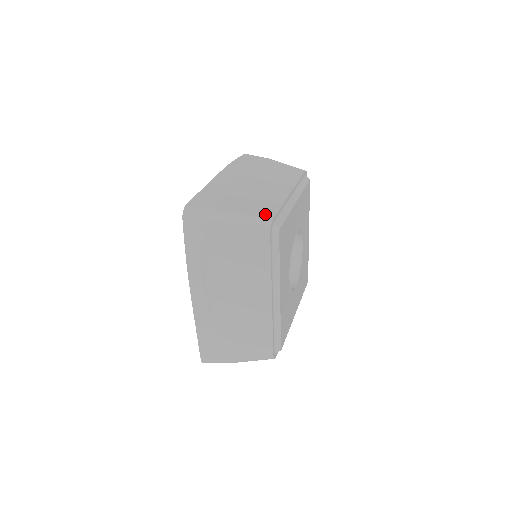
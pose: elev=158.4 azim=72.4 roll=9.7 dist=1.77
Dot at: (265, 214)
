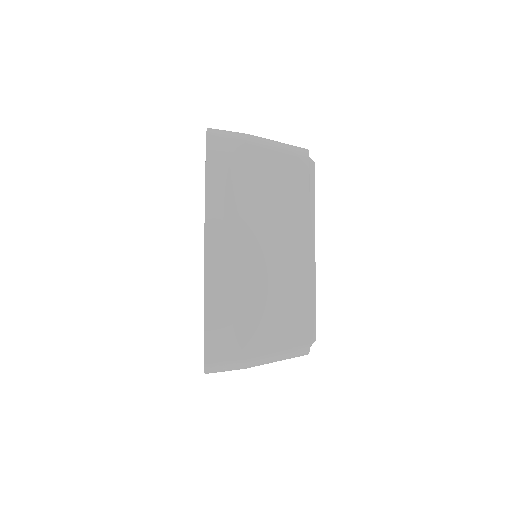
Dot at: (298, 336)
